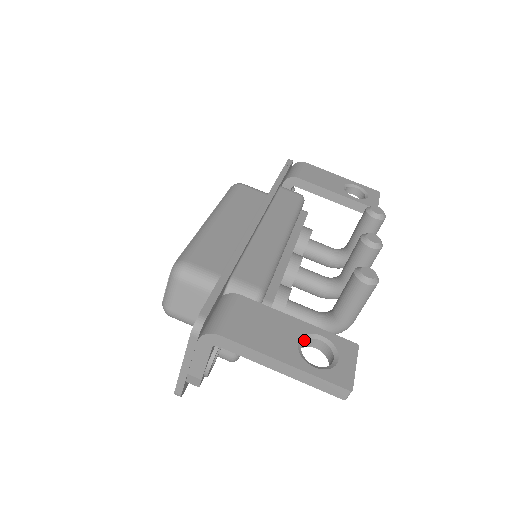
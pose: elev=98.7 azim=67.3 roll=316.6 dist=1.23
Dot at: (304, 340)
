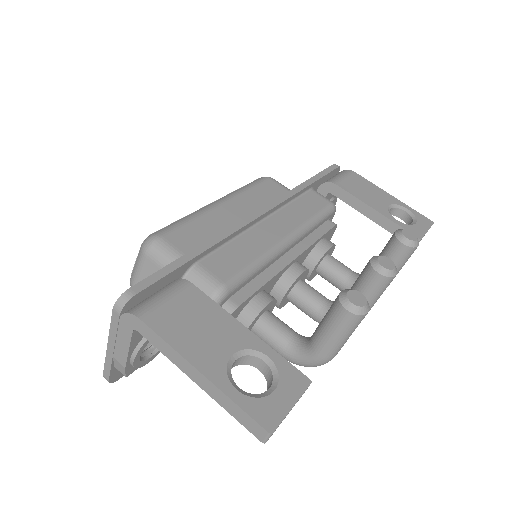
Dot at: (242, 355)
